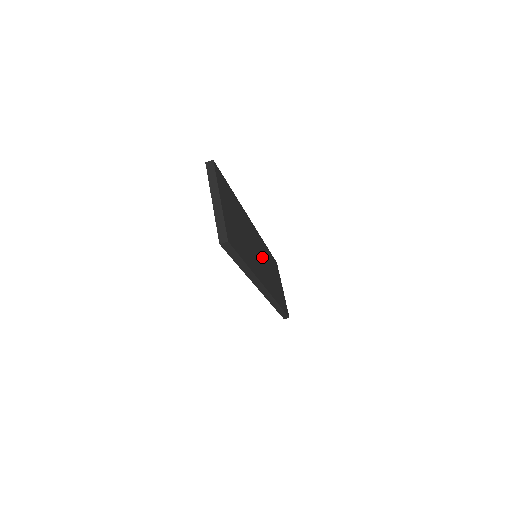
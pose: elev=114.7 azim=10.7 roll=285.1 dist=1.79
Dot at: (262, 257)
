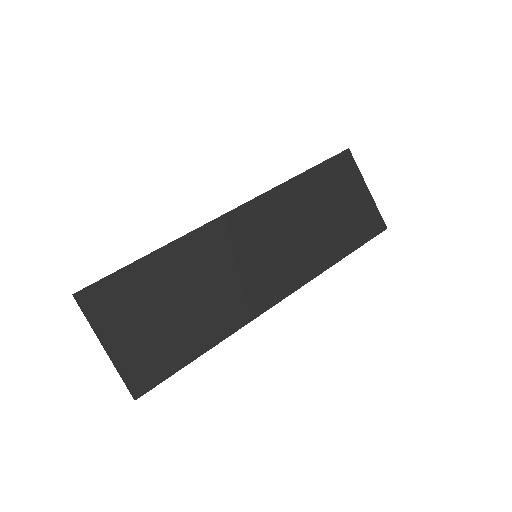
Dot at: (272, 240)
